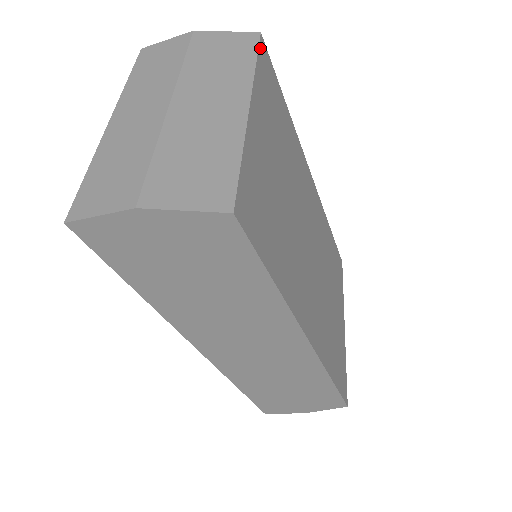
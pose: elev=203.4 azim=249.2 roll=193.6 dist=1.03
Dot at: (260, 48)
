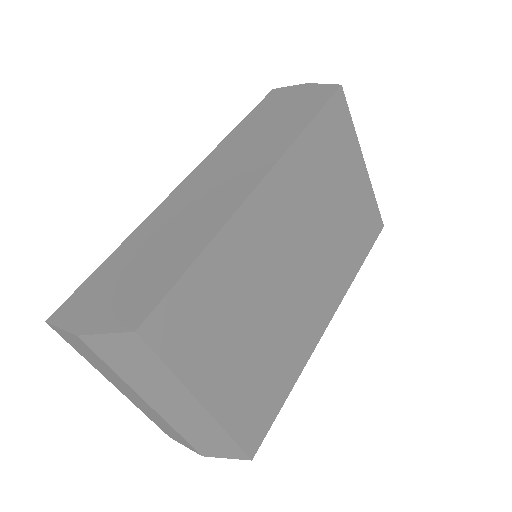
Dot at: (153, 345)
